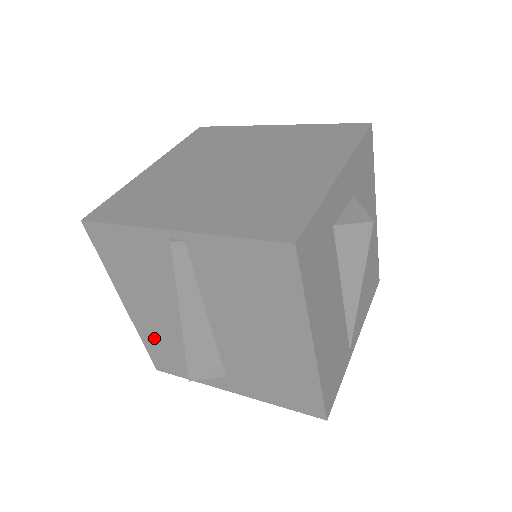
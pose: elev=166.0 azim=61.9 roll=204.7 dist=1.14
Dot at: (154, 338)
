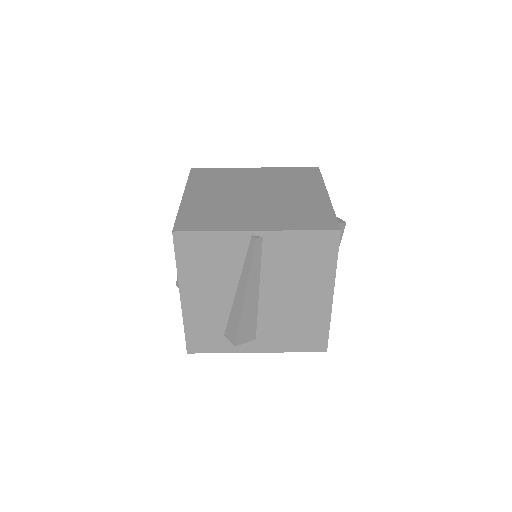
Dot at: (199, 322)
